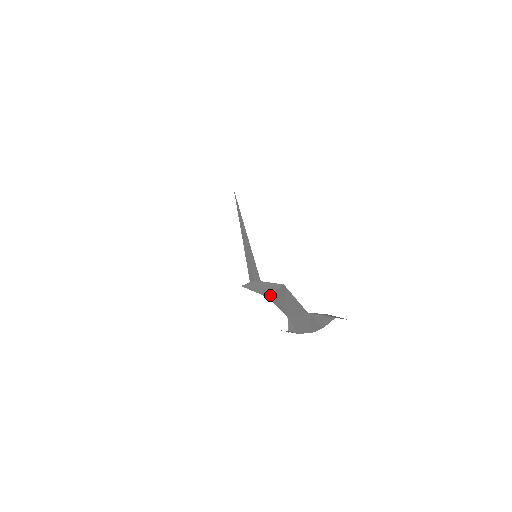
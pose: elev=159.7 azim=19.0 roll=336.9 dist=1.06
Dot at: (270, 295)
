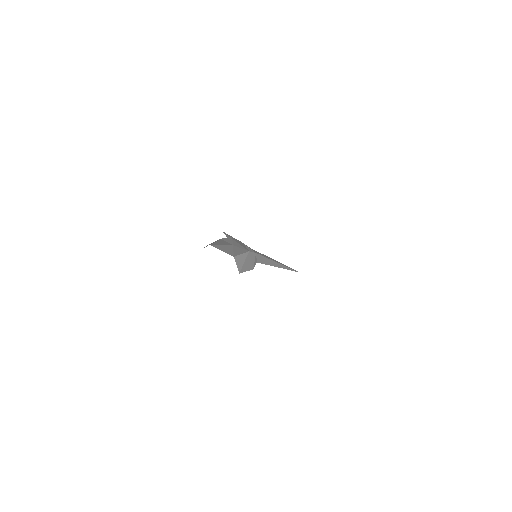
Dot at: (234, 255)
